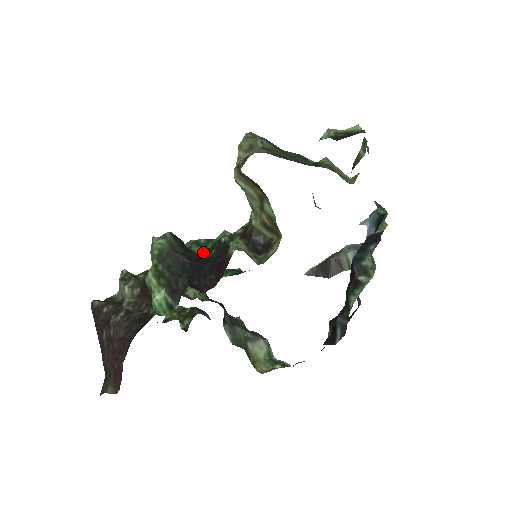
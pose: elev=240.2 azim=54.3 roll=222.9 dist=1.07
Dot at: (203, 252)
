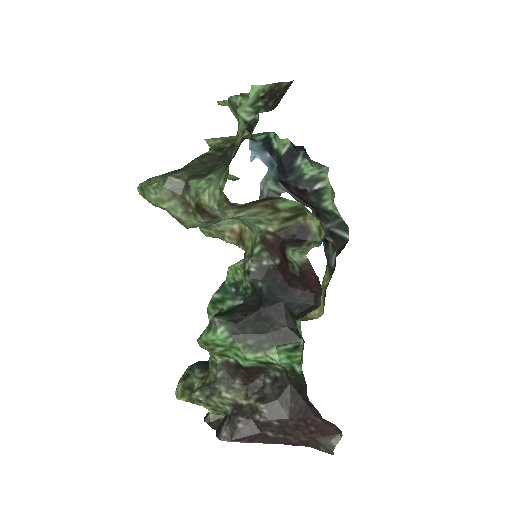
Dot at: (237, 299)
